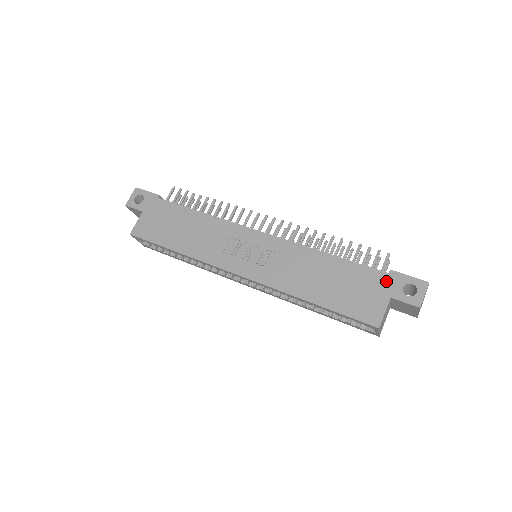
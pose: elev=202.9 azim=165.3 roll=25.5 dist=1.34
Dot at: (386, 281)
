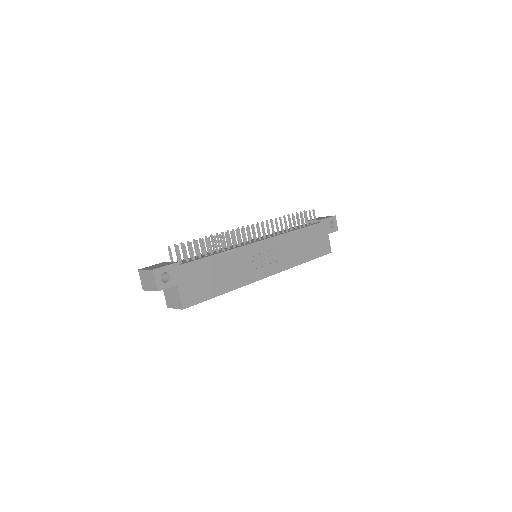
Dot at: (324, 227)
